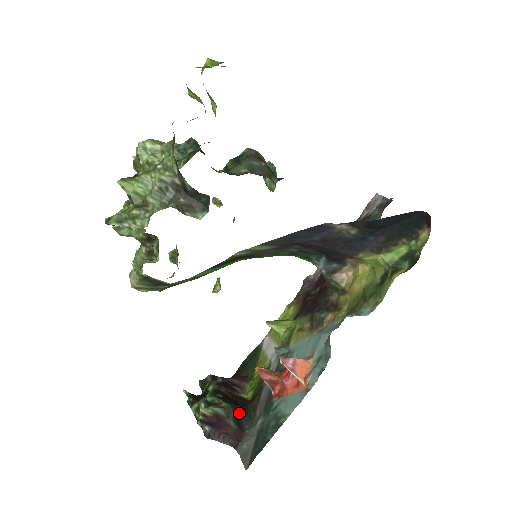
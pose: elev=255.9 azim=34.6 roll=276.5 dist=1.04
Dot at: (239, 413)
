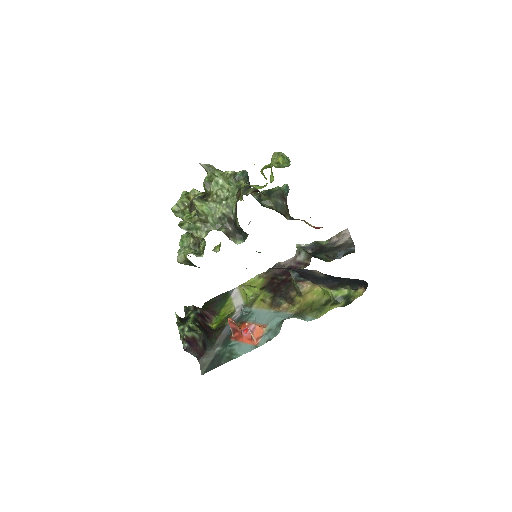
Dot at: (206, 339)
